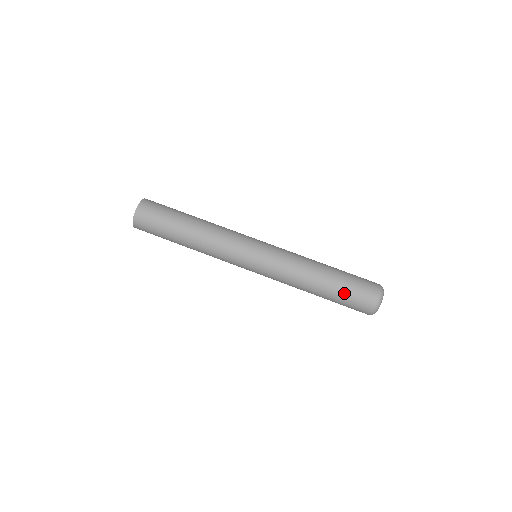
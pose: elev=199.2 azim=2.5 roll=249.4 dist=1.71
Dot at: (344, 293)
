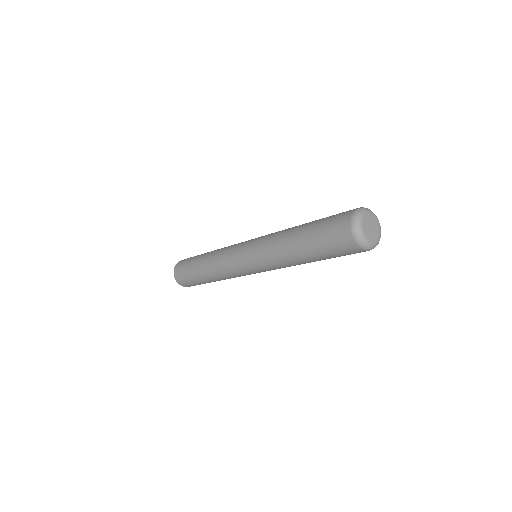
Dot at: (319, 242)
